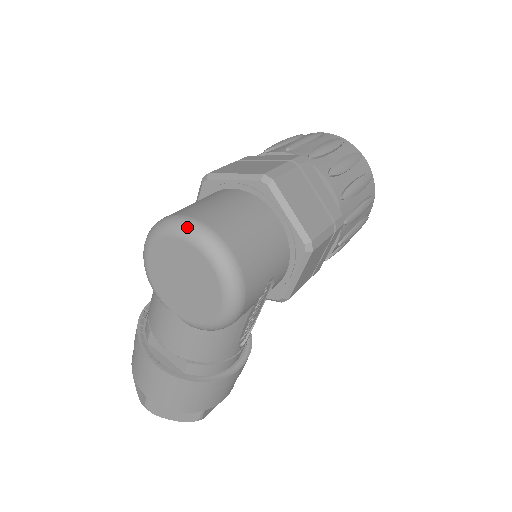
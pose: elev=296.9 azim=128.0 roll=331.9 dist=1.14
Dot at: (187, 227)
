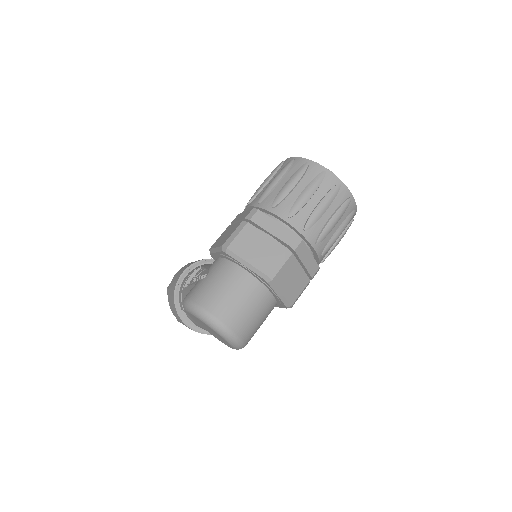
Dot at: (214, 325)
